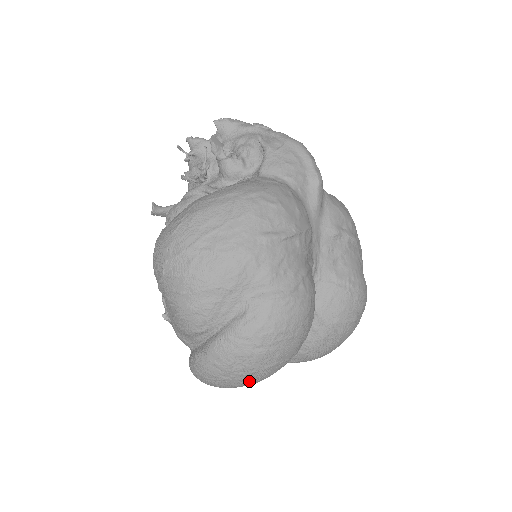
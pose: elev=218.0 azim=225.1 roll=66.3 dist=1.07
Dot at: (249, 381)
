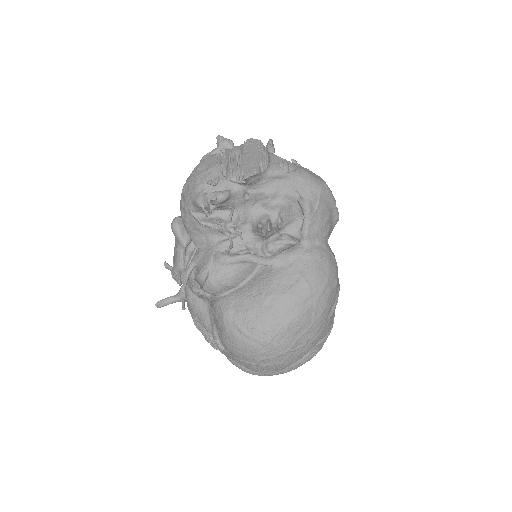
Dot at: occluded
